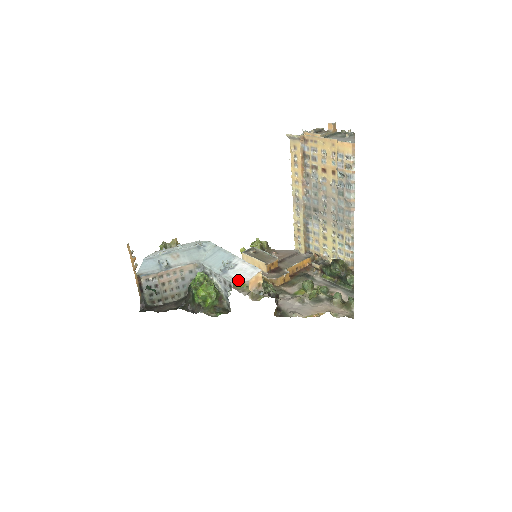
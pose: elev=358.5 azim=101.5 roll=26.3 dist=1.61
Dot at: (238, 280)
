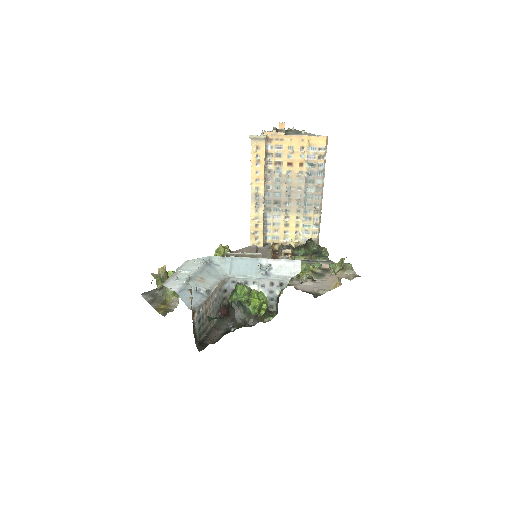
Dot at: (291, 275)
